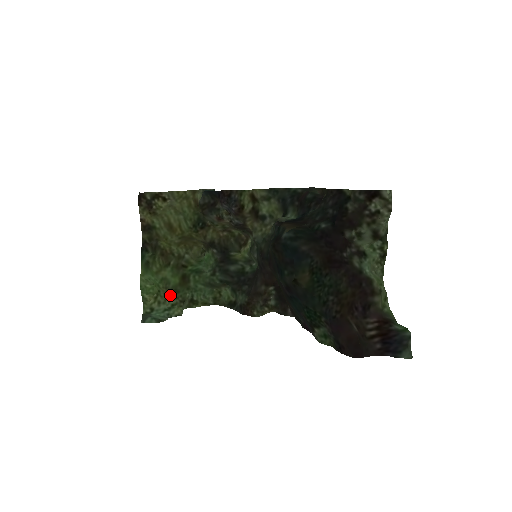
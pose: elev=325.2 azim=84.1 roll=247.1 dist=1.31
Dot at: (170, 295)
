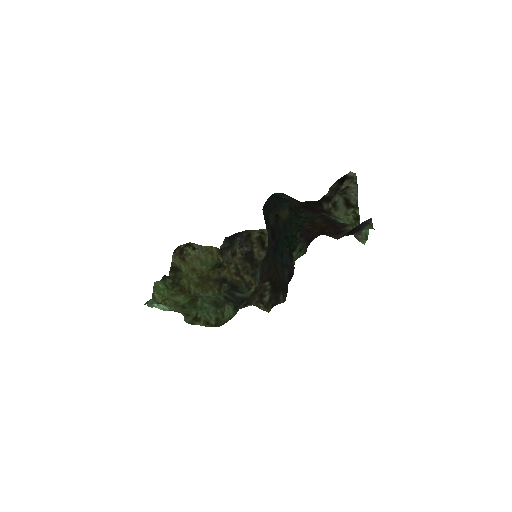
Dot at: (177, 307)
